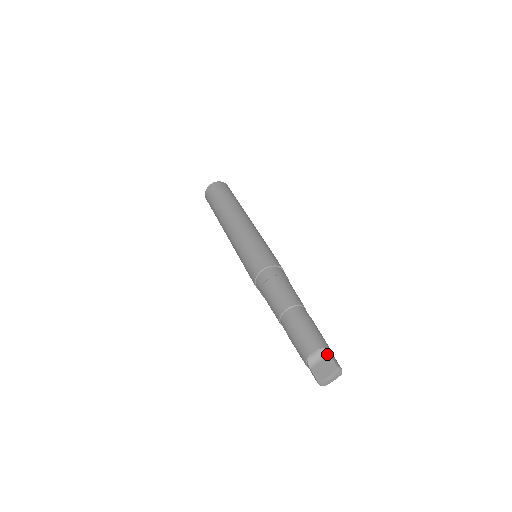
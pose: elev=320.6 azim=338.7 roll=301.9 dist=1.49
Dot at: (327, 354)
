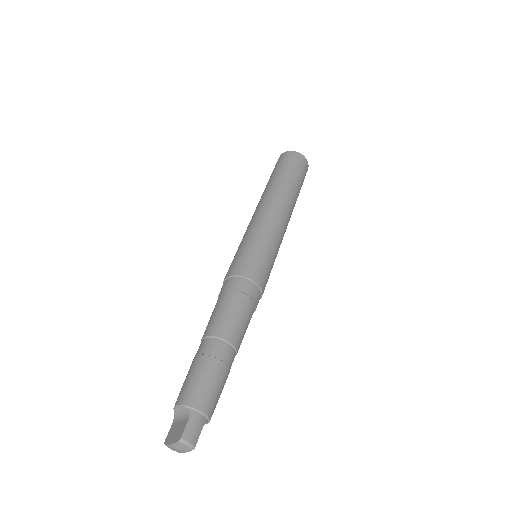
Dot at: (188, 416)
